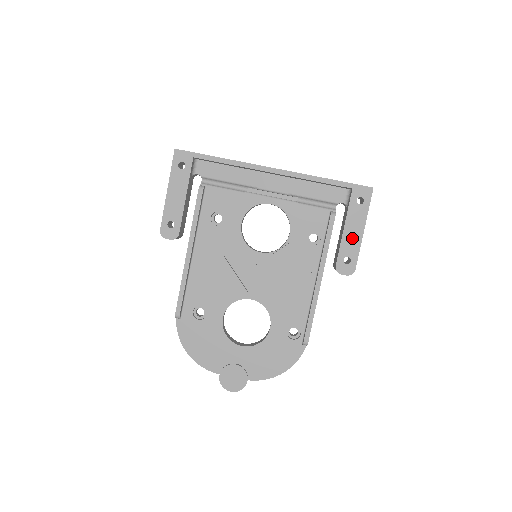
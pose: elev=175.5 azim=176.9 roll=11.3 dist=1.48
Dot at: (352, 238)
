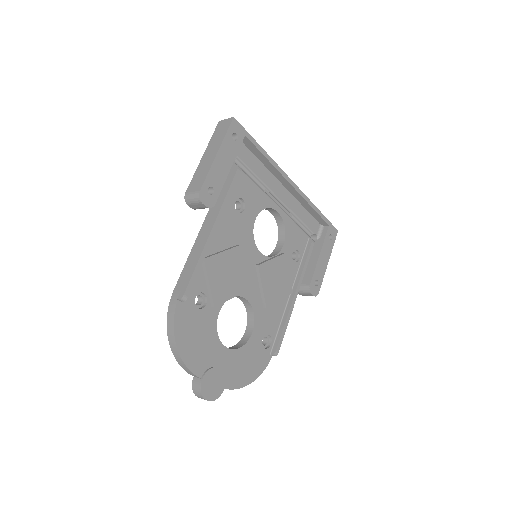
Dot at: (322, 265)
